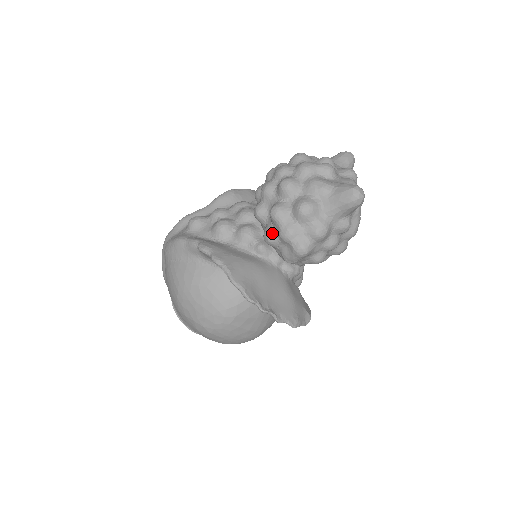
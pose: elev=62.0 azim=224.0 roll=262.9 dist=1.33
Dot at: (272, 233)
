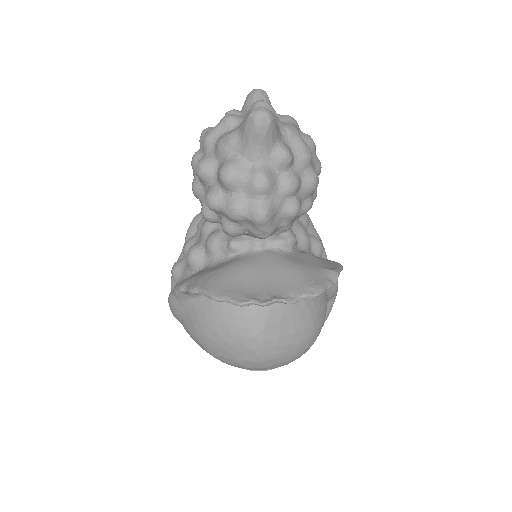
Dot at: (225, 223)
